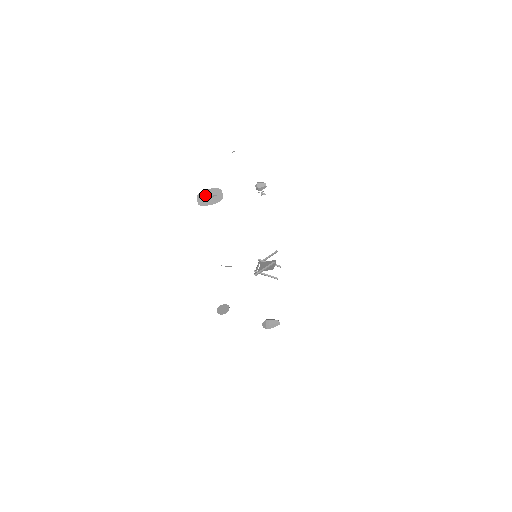
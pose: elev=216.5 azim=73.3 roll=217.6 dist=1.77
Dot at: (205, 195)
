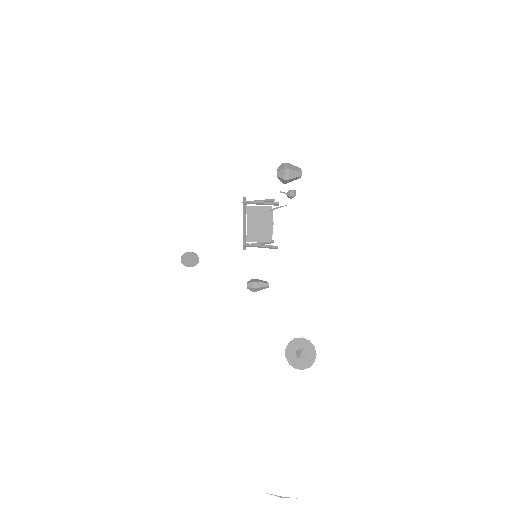
Dot at: occluded
